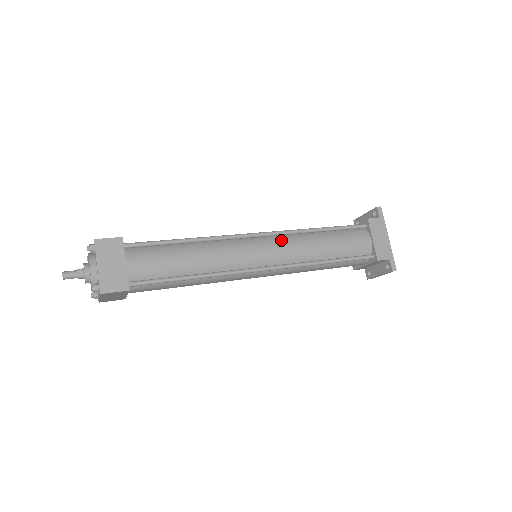
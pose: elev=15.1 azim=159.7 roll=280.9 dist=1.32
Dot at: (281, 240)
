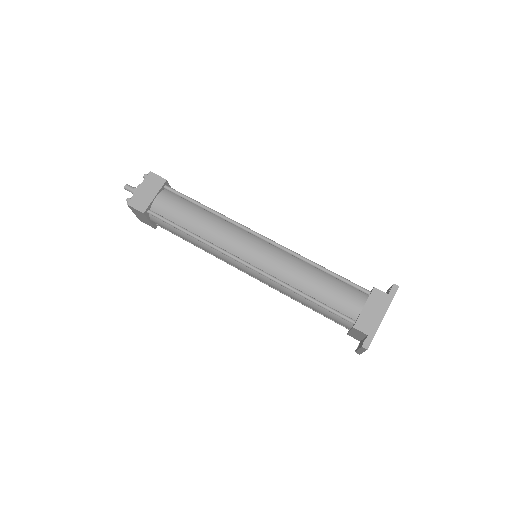
Dot at: (276, 252)
